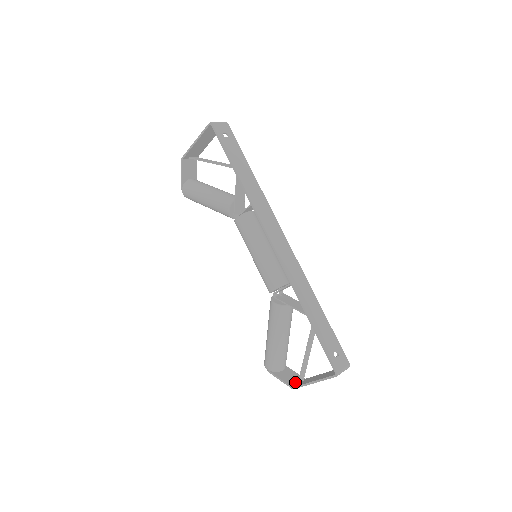
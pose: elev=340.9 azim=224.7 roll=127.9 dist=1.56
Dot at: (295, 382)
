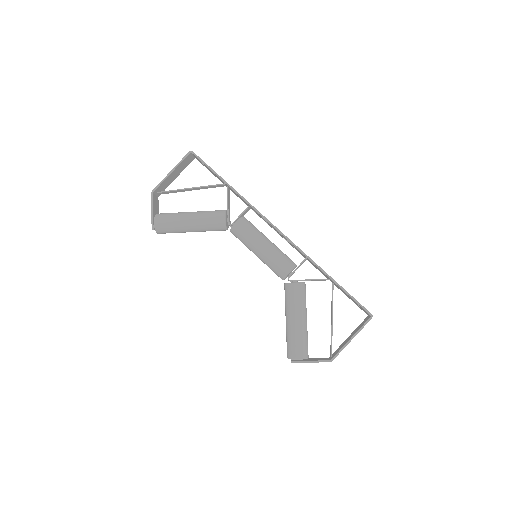
Dot at: (327, 359)
